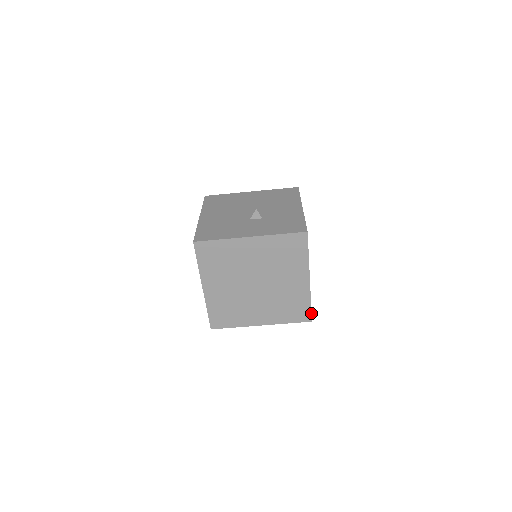
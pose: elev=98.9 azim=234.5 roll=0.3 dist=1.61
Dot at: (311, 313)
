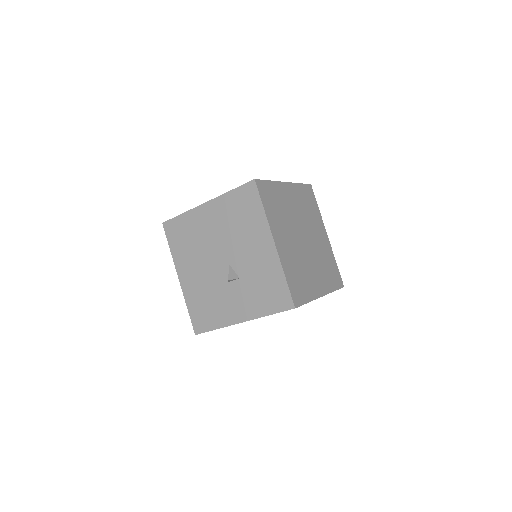
Dot at: occluded
